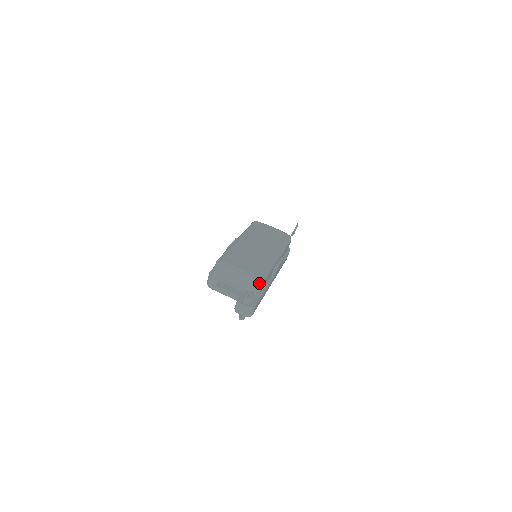
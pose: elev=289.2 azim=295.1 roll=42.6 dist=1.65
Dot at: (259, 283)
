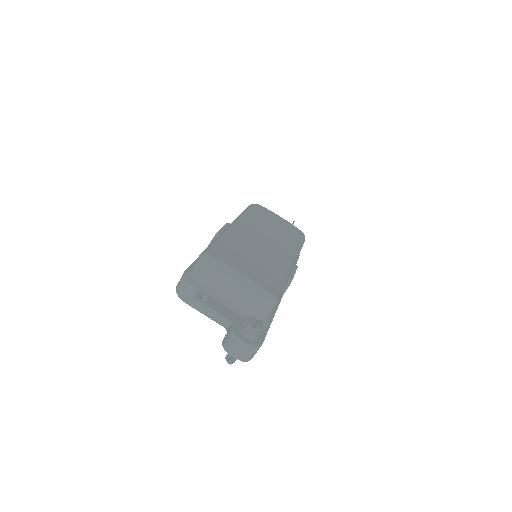
Dot at: (271, 303)
